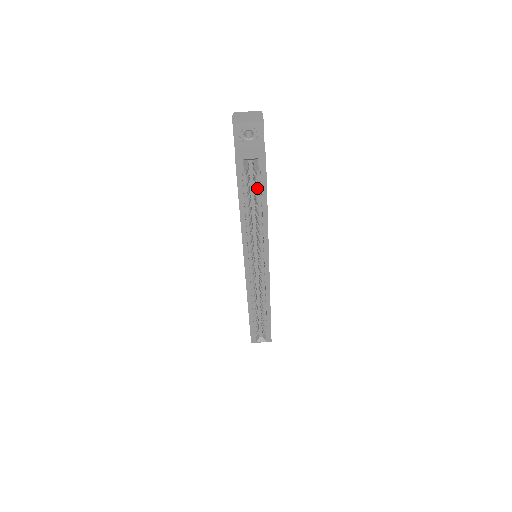
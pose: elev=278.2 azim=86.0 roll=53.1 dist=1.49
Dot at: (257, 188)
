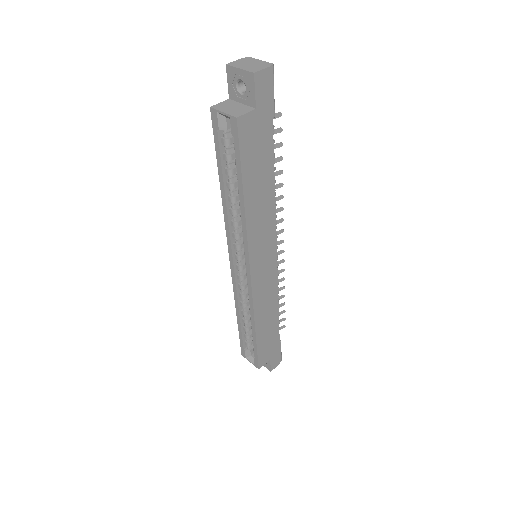
Dot at: (235, 160)
